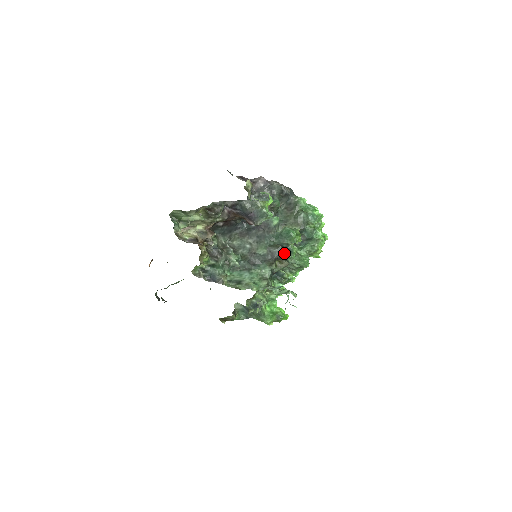
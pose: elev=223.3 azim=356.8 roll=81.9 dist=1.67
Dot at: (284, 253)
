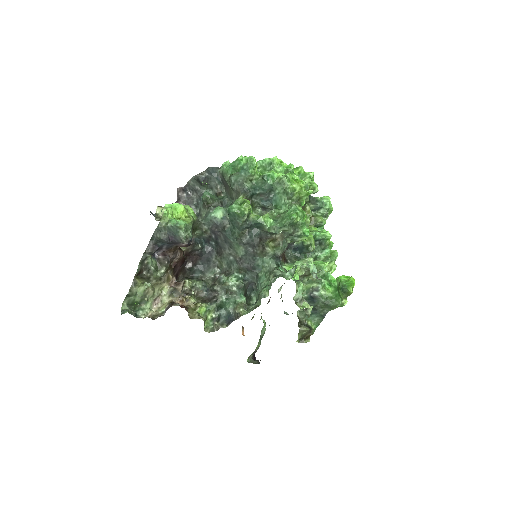
Dot at: (259, 231)
